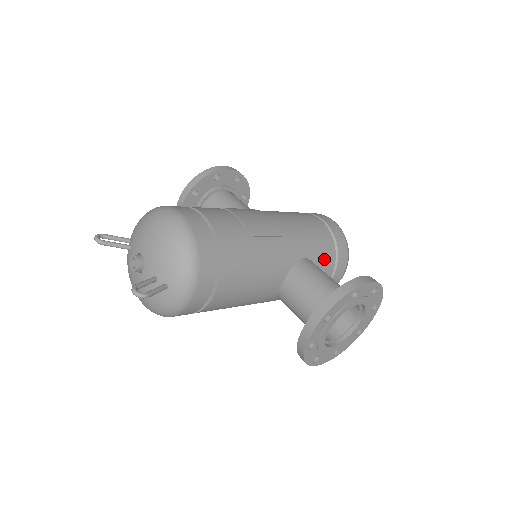
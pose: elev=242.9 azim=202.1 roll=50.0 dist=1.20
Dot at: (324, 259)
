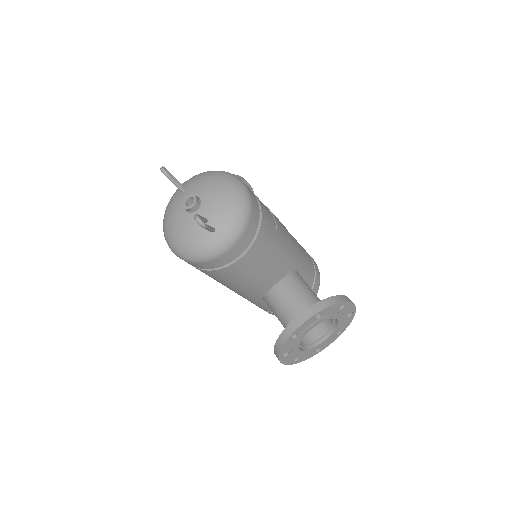
Dot at: (306, 282)
